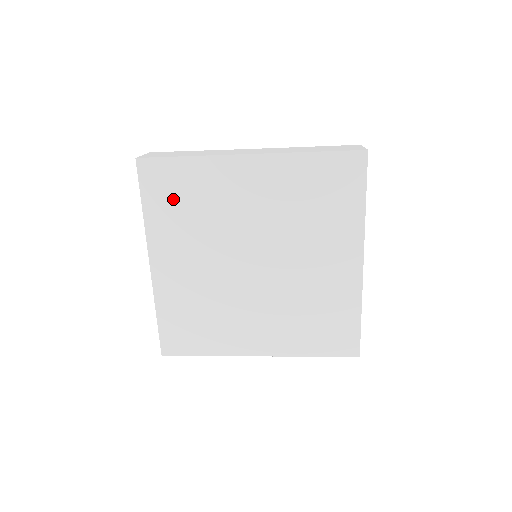
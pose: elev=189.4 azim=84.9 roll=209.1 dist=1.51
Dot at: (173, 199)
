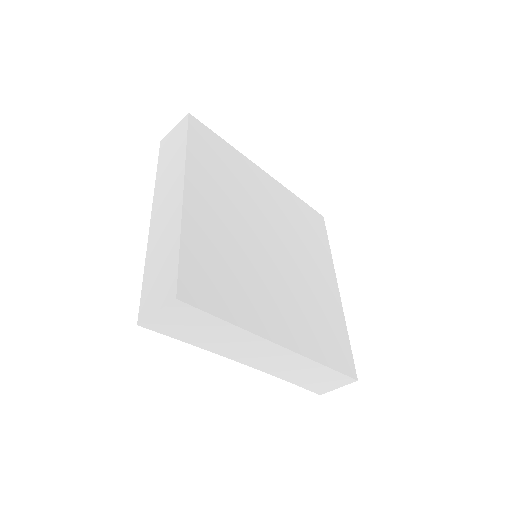
Dot at: (213, 157)
